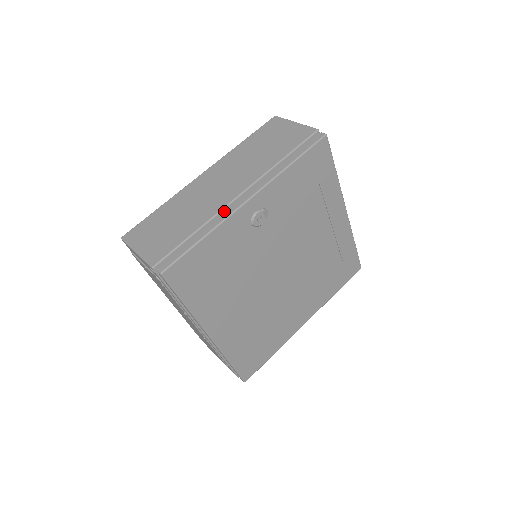
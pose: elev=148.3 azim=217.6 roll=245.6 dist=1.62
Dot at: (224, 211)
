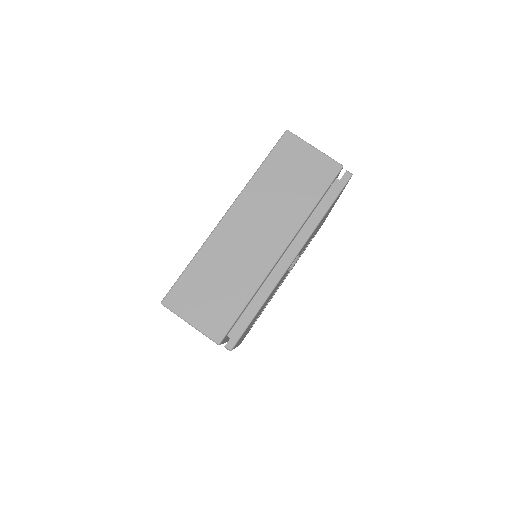
Dot at: (270, 272)
